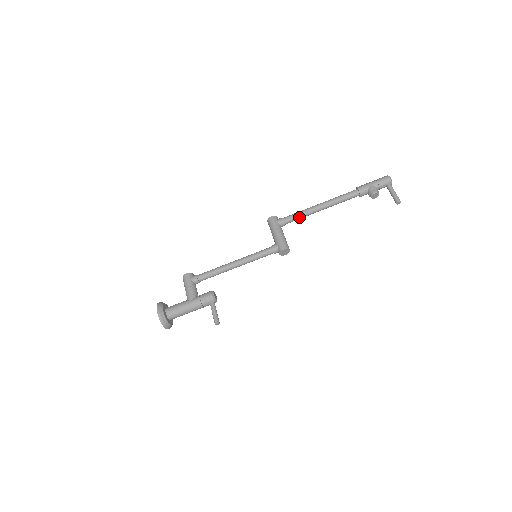
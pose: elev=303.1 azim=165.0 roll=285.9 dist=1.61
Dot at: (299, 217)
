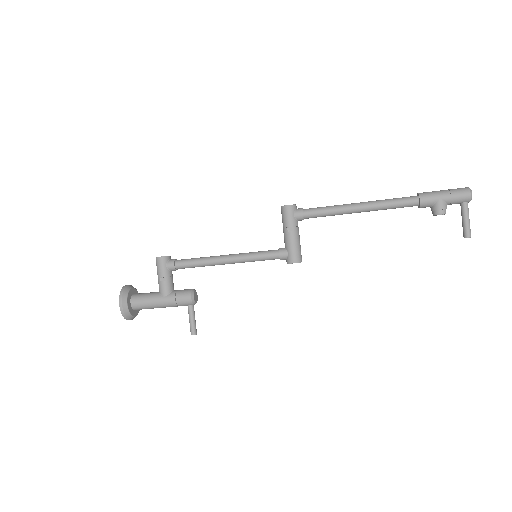
Dot at: (326, 215)
